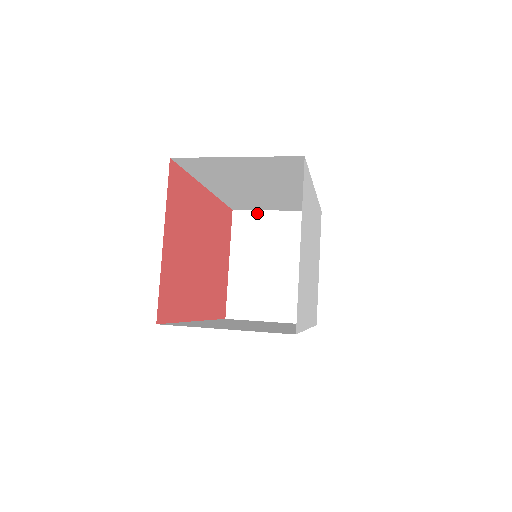
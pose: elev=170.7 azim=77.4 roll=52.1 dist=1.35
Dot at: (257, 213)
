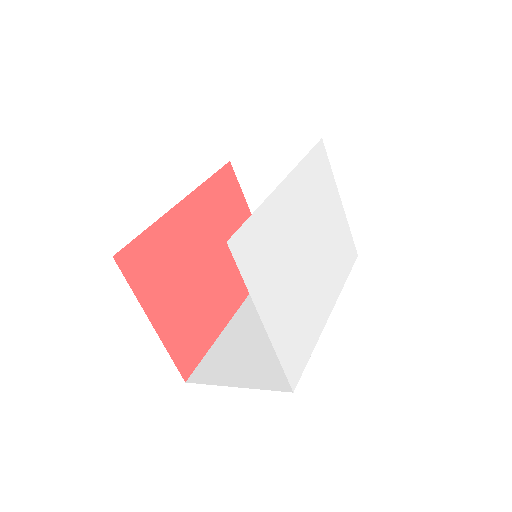
Dot at: (255, 158)
